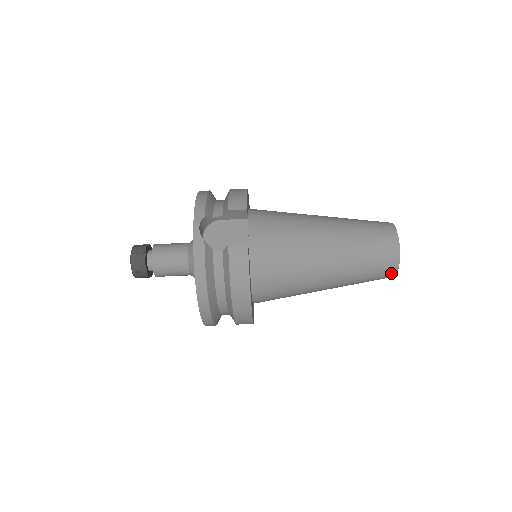
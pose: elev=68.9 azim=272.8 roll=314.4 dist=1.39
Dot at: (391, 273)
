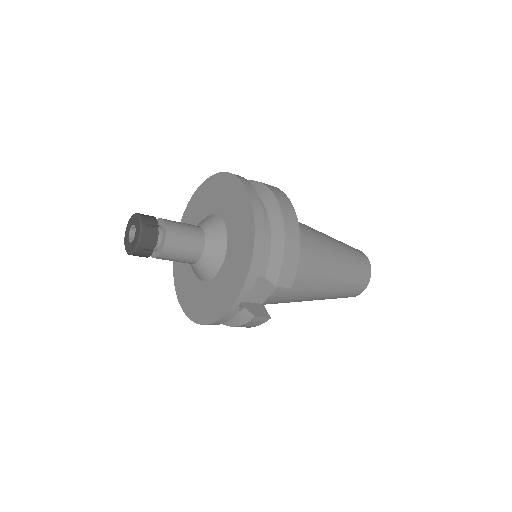
Dot at: occluded
